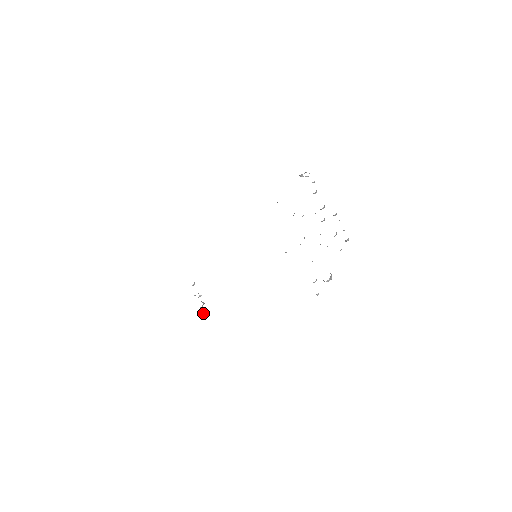
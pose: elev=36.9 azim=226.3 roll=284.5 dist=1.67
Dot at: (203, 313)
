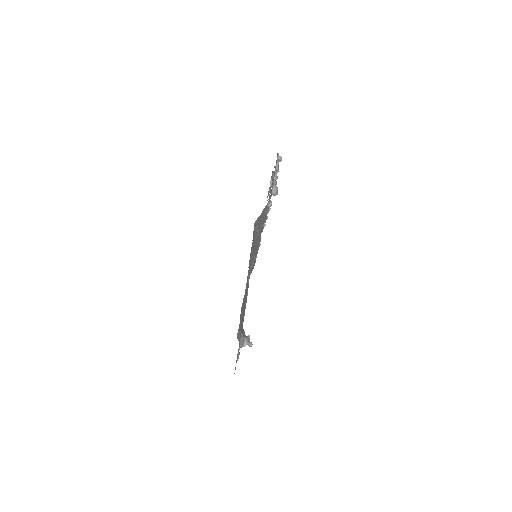
Dot at: (246, 341)
